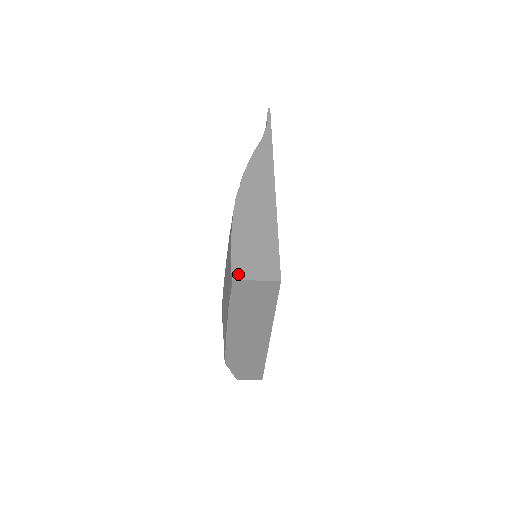
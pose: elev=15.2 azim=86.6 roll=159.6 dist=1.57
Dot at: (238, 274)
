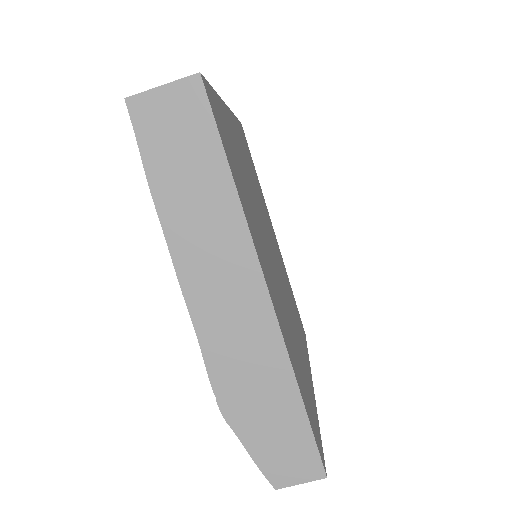
Dot at: (136, 97)
